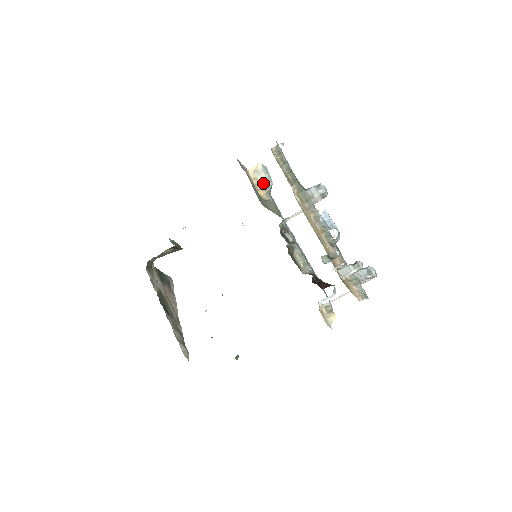
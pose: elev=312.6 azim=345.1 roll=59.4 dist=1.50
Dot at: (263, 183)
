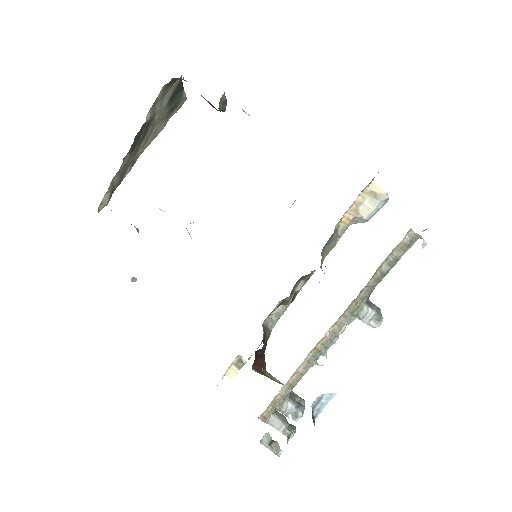
Dot at: (361, 213)
